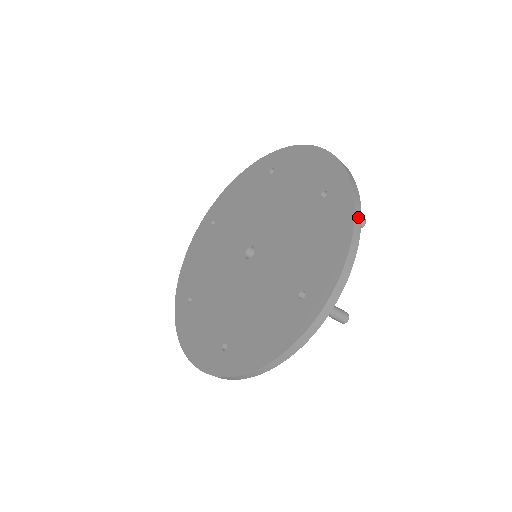
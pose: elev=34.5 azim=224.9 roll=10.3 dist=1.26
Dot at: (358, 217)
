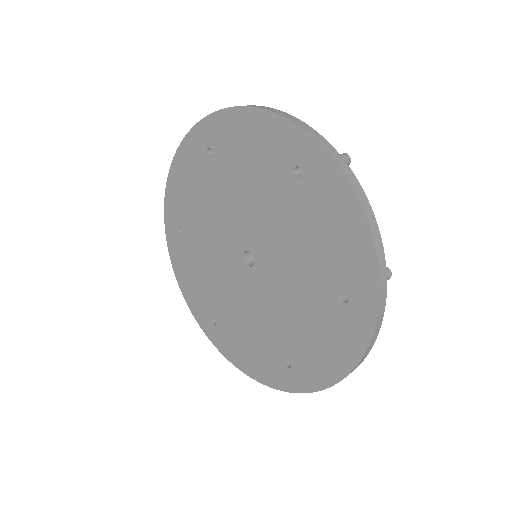
Dot at: (364, 357)
